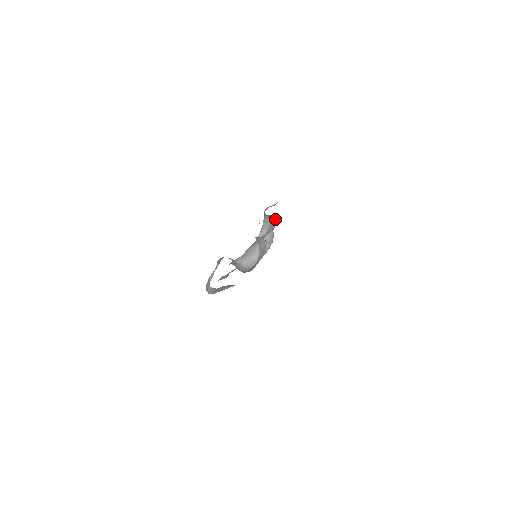
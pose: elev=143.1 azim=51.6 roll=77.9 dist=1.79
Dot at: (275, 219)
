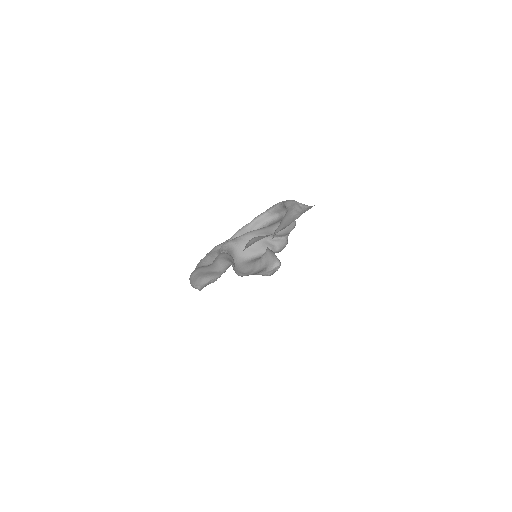
Dot at: (295, 223)
